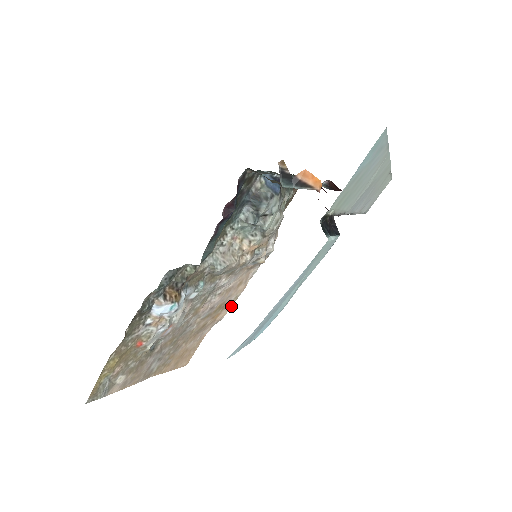
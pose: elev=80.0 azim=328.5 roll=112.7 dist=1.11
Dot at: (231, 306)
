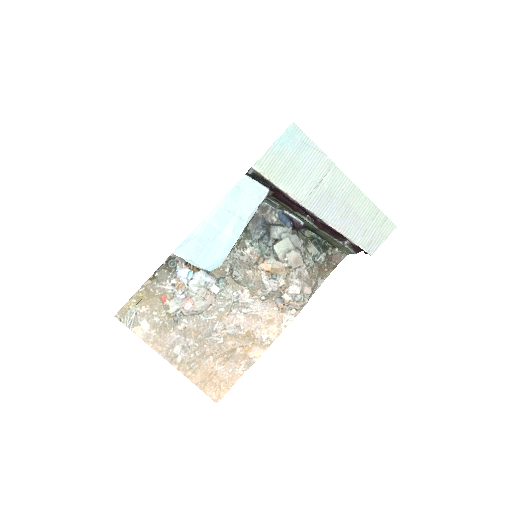
Dot at: (265, 350)
